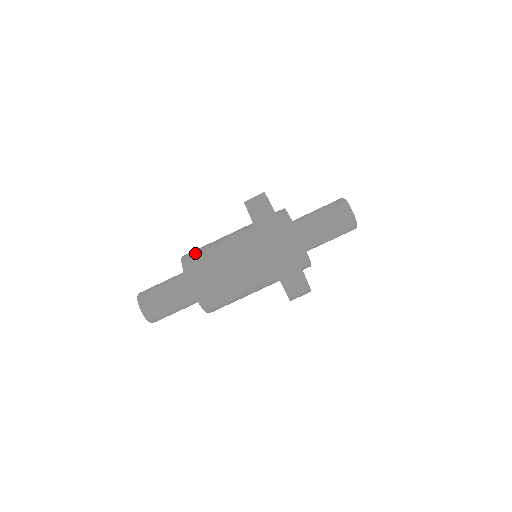
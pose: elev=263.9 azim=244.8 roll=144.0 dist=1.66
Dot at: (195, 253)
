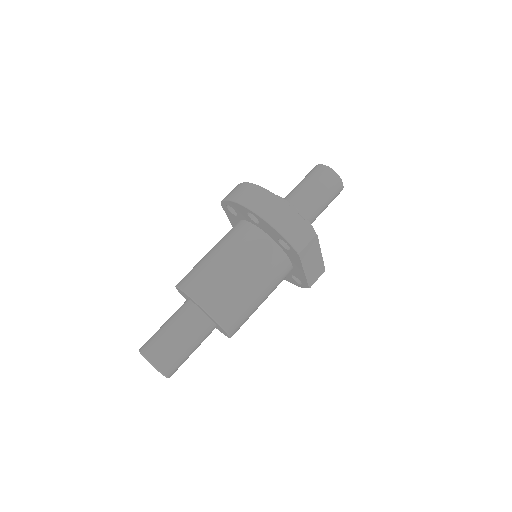
Dot at: occluded
